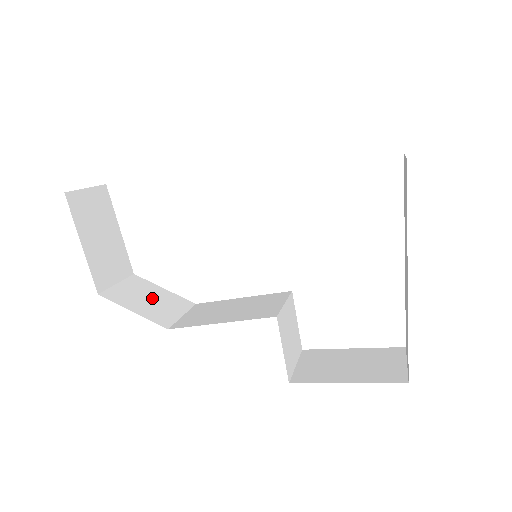
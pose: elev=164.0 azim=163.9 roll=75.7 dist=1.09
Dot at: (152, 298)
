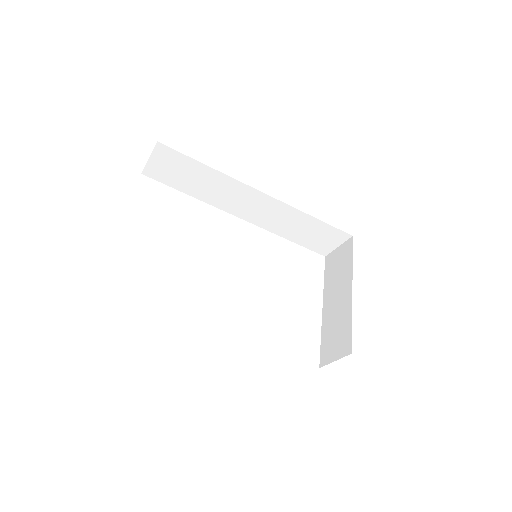
Dot at: occluded
